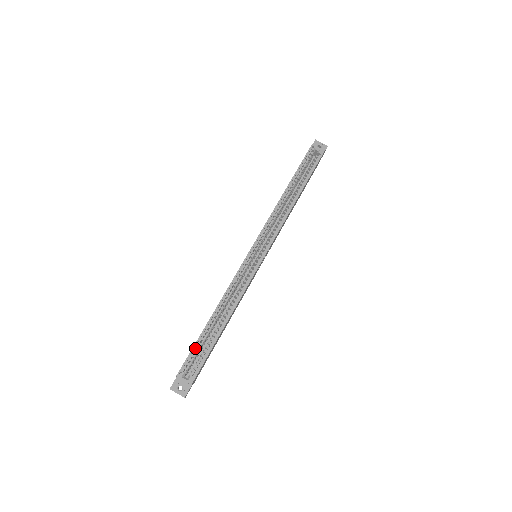
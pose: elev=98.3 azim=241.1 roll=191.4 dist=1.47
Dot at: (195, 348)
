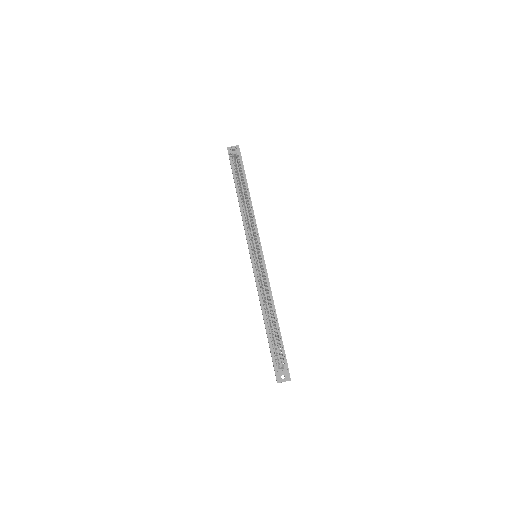
Dot at: (271, 345)
